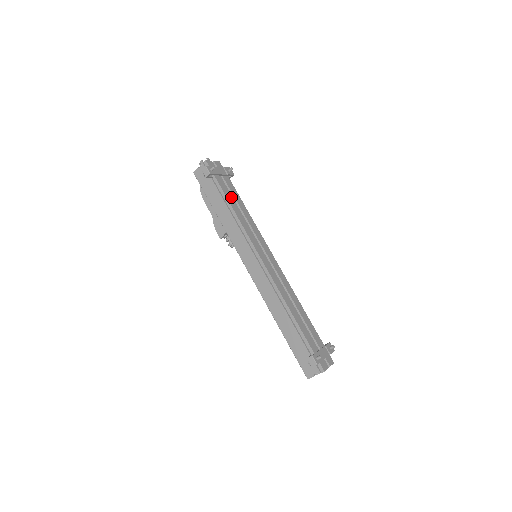
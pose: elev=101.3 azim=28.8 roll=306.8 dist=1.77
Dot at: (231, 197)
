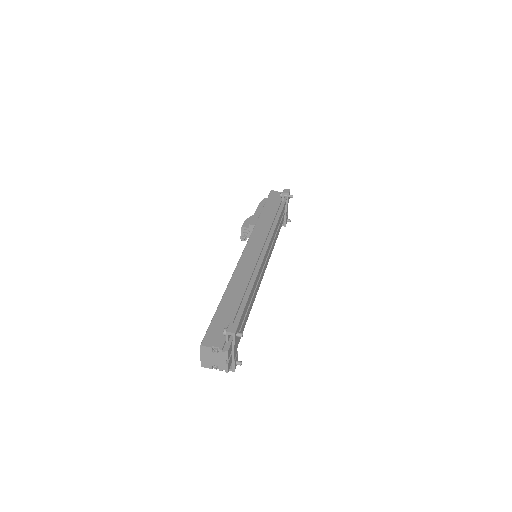
Dot at: occluded
